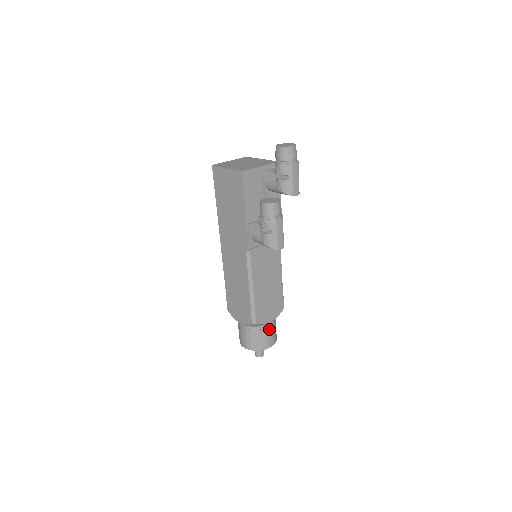
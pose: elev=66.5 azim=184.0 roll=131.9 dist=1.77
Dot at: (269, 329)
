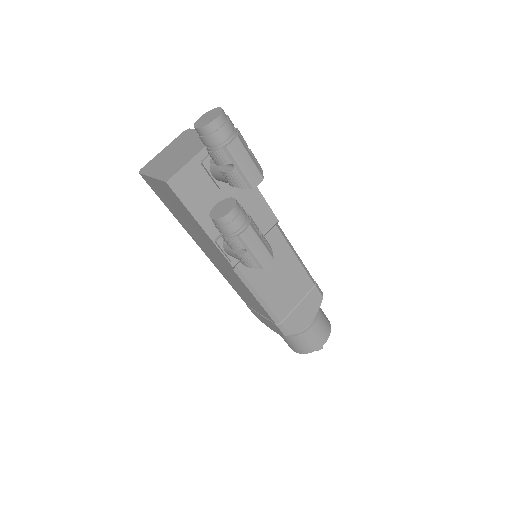
Dot at: (313, 328)
